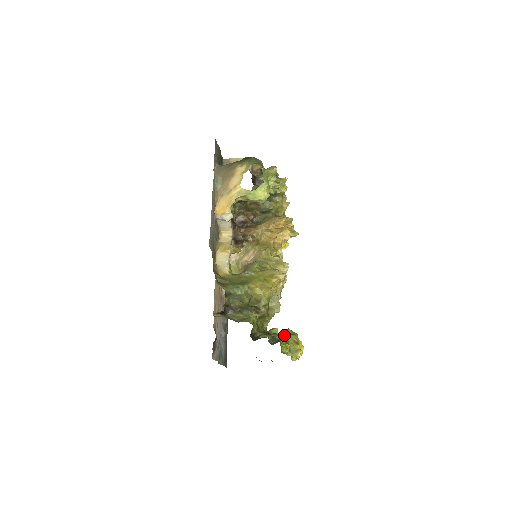
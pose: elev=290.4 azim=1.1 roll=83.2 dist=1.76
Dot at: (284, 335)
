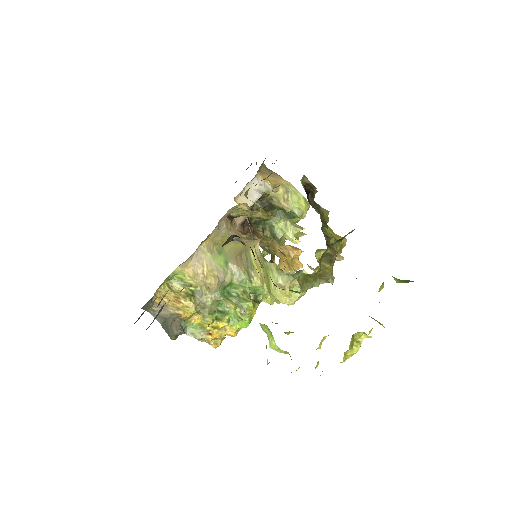
Dot at: occluded
